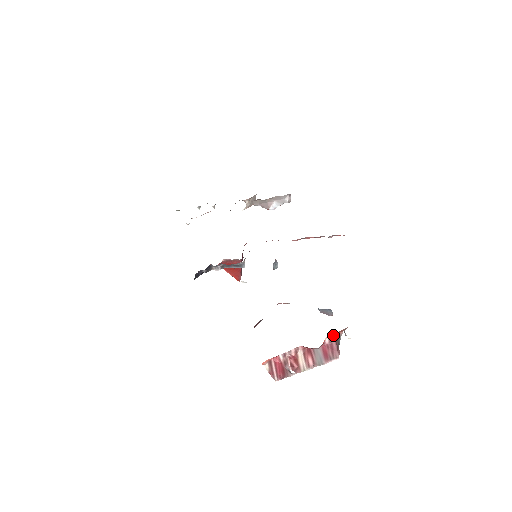
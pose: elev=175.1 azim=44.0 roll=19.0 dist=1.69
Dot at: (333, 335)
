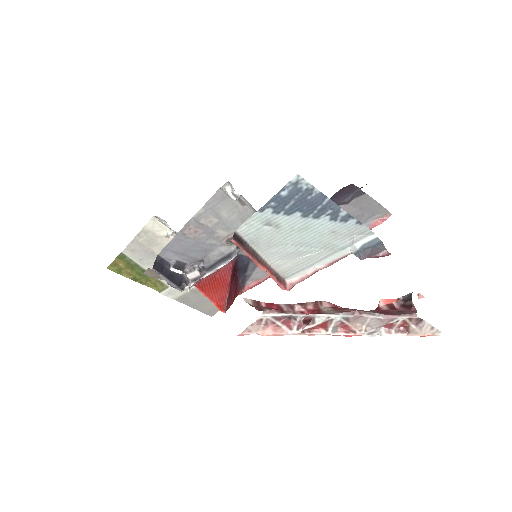
Dot at: (395, 302)
